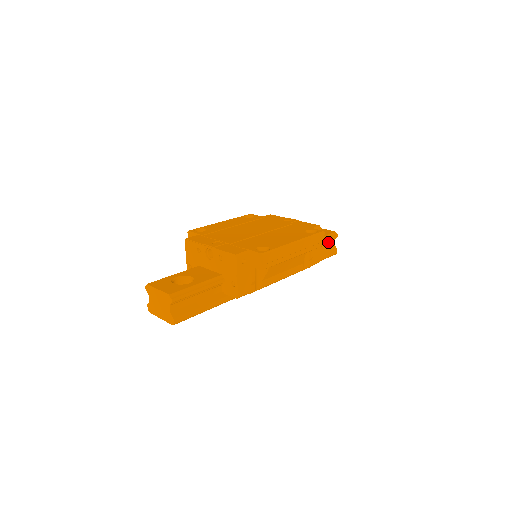
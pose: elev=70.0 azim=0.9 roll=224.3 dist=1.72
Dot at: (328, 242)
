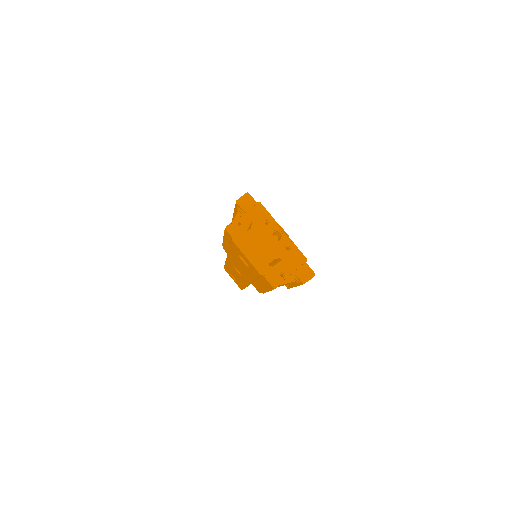
Dot at: occluded
